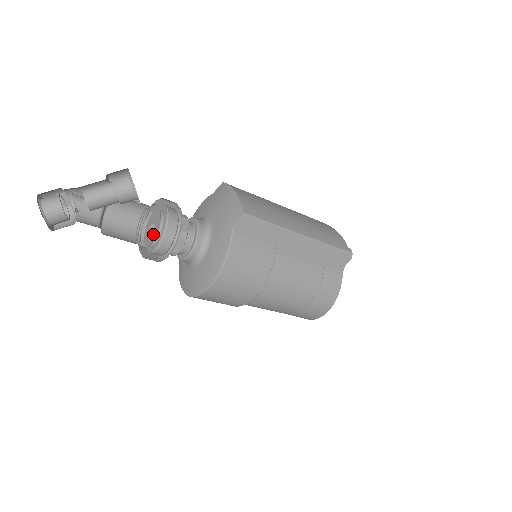
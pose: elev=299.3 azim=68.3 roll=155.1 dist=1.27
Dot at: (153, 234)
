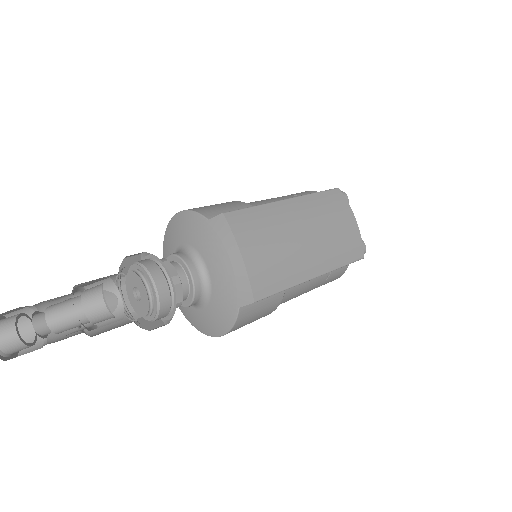
Dot at: (141, 309)
